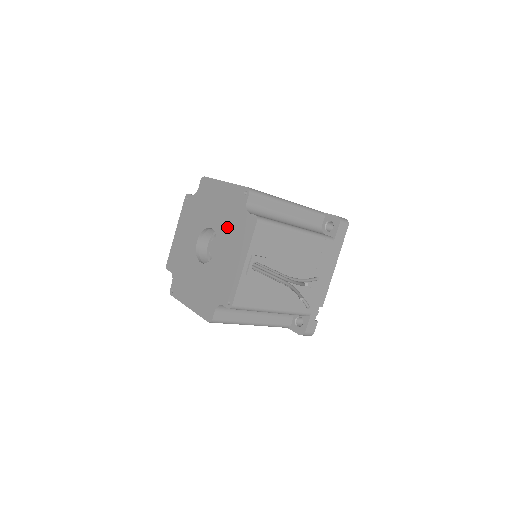
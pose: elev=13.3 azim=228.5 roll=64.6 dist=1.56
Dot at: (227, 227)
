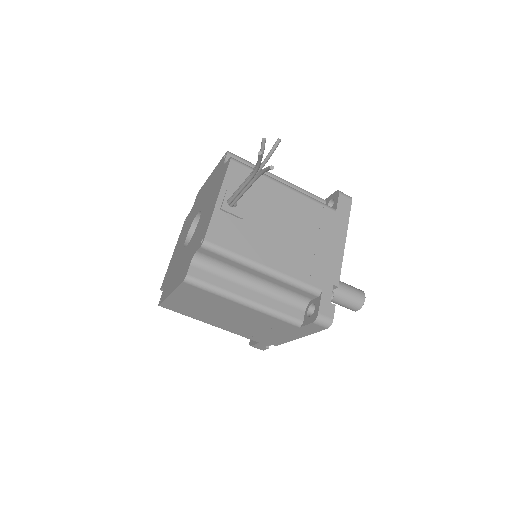
Dot at: (209, 194)
